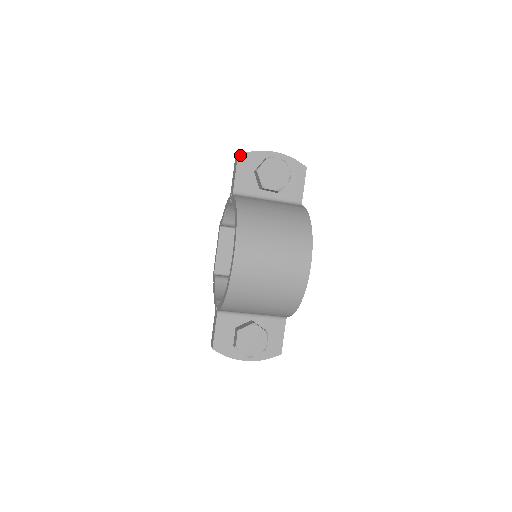
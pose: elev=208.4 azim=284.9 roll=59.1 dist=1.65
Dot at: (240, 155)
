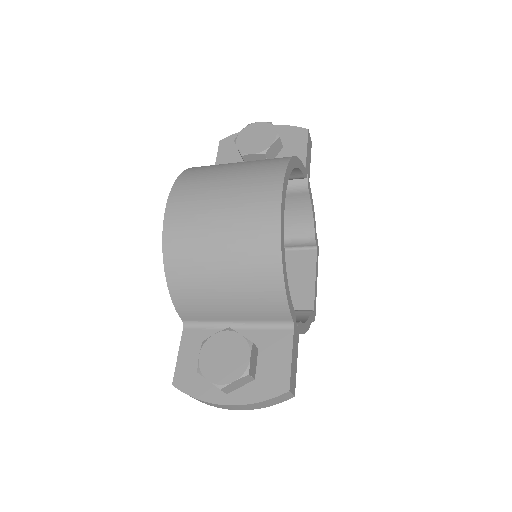
Dot at: (222, 140)
